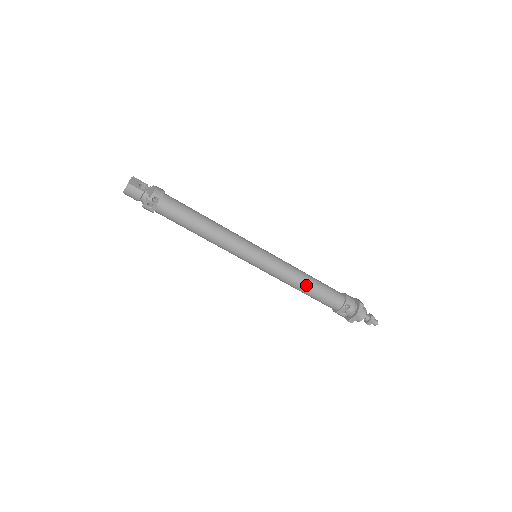
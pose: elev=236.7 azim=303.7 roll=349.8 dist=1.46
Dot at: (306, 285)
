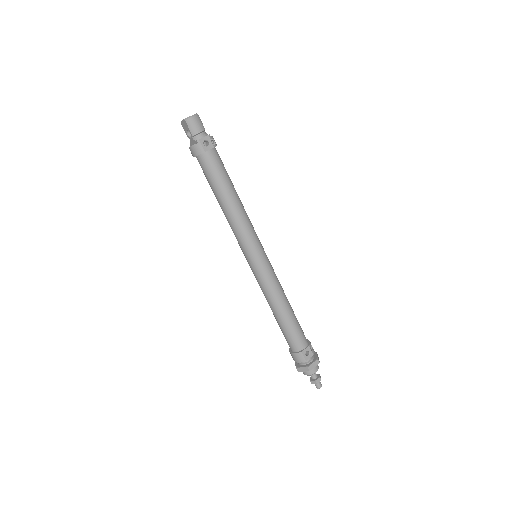
Dot at: (289, 306)
